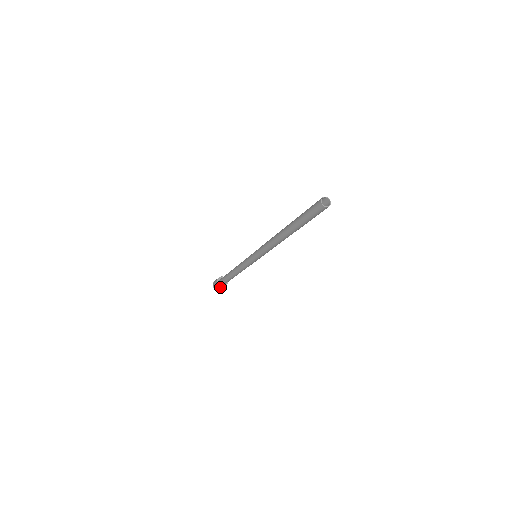
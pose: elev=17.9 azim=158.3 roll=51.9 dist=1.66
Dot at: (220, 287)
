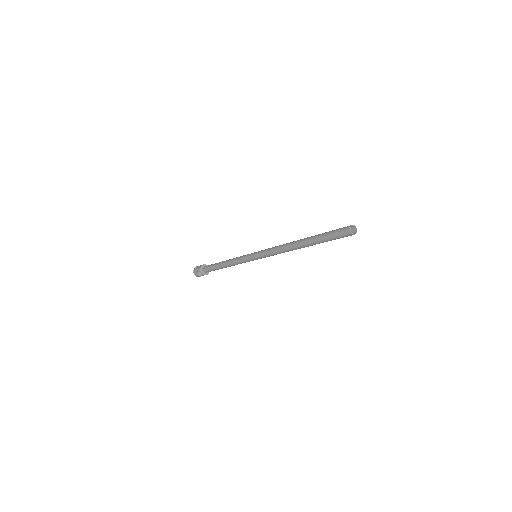
Dot at: (203, 275)
